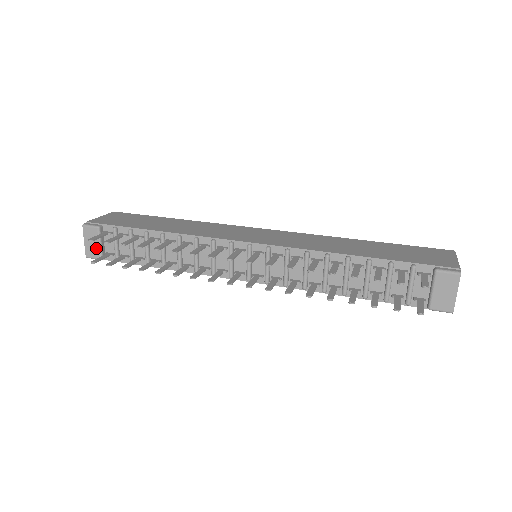
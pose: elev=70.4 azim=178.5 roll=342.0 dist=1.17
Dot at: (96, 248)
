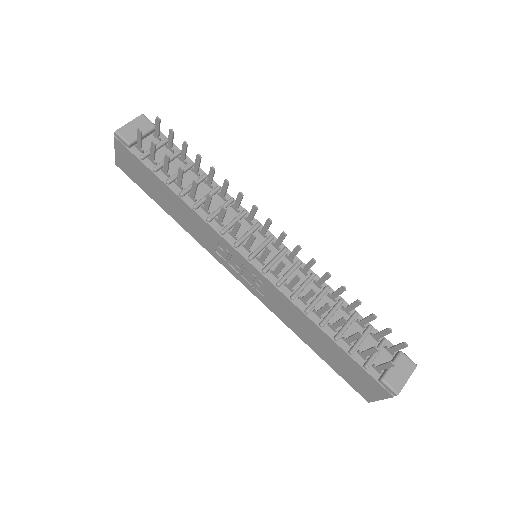
Dot at: (135, 134)
